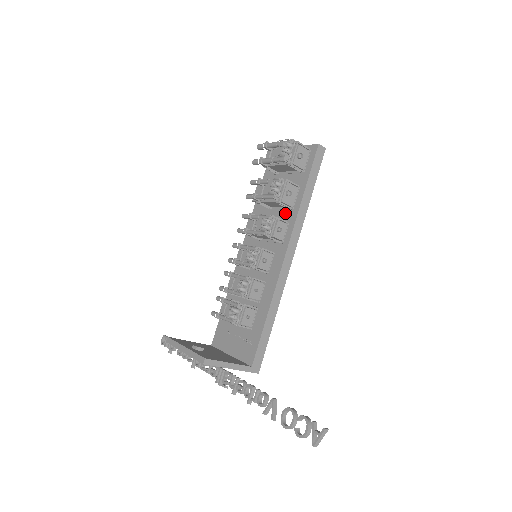
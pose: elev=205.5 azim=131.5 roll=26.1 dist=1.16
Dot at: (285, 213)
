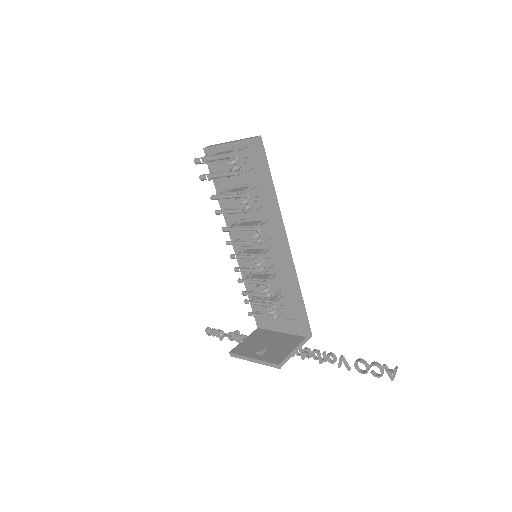
Dot at: (259, 211)
